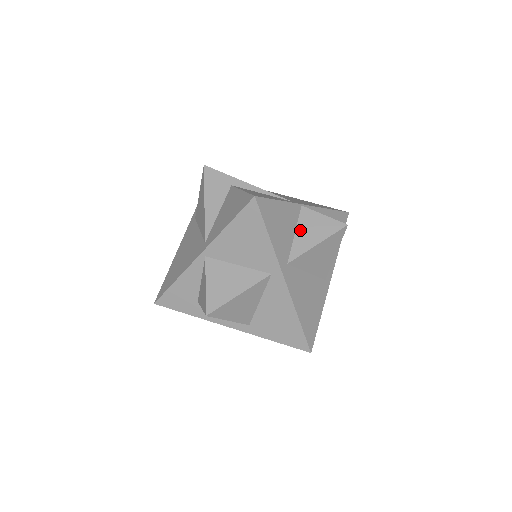
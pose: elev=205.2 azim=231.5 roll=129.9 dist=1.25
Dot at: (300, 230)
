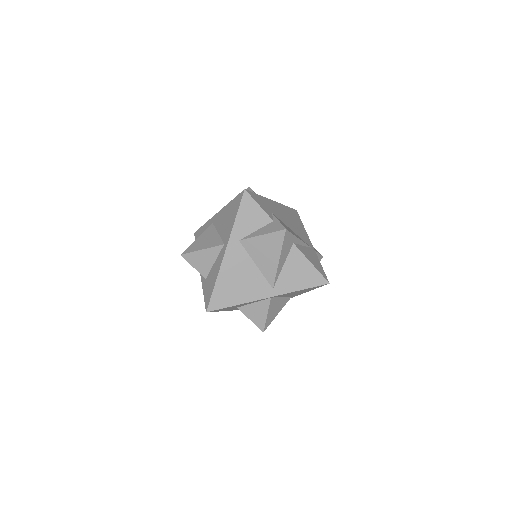
Dot at: occluded
